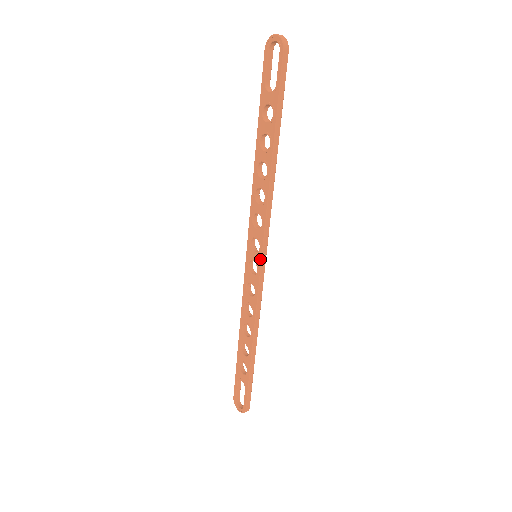
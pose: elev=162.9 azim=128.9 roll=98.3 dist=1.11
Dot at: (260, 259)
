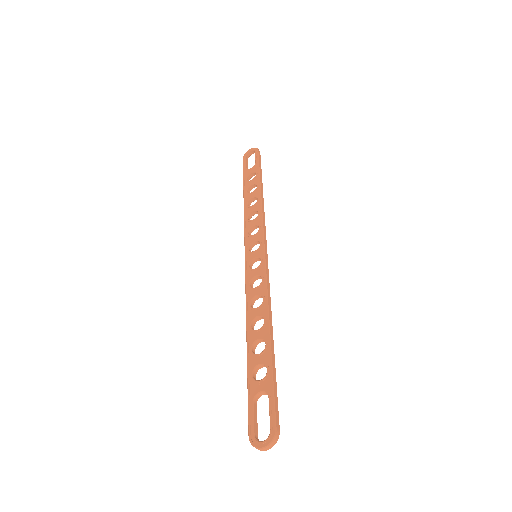
Dot at: (263, 249)
